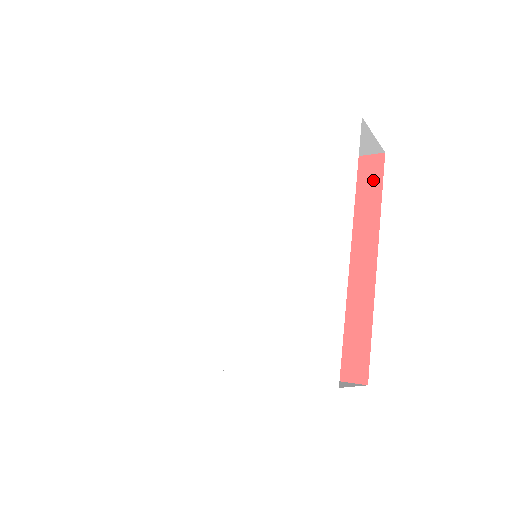
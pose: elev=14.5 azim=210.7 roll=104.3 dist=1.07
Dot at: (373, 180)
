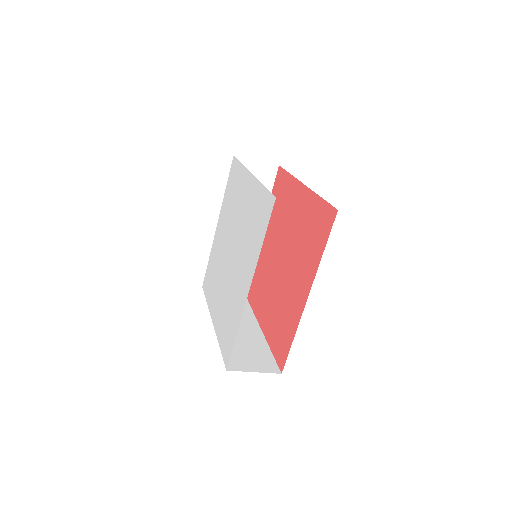
Dot at: (326, 230)
